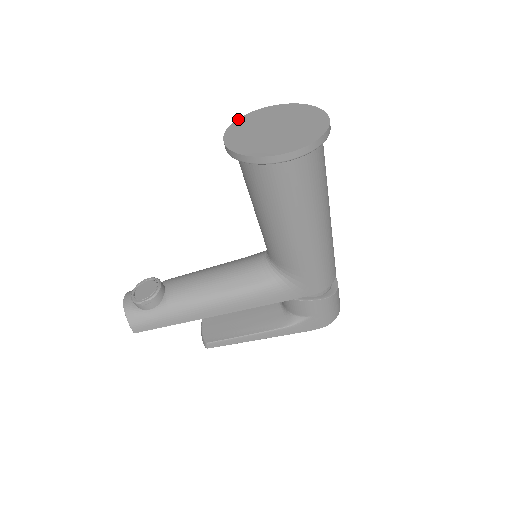
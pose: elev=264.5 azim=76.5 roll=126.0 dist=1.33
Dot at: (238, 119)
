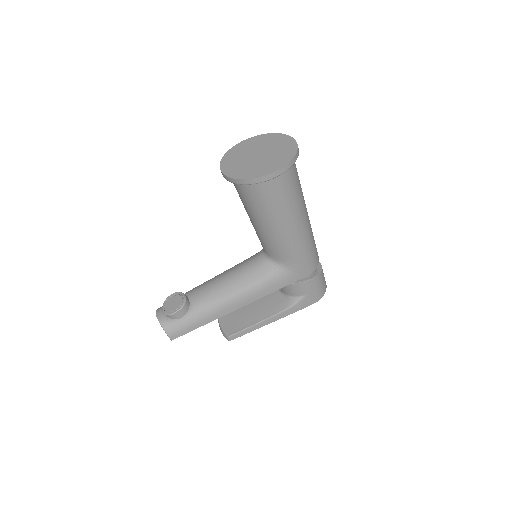
Dot at: (225, 154)
